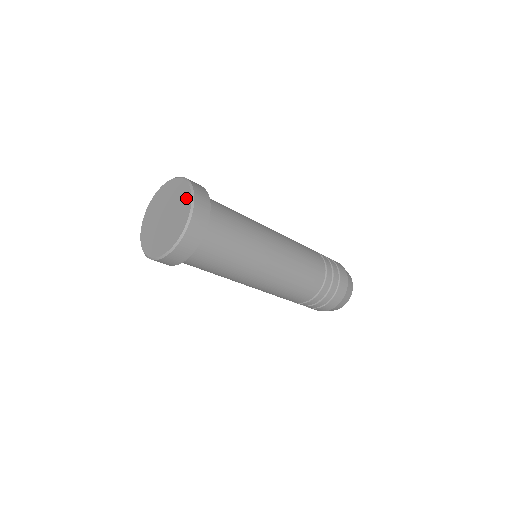
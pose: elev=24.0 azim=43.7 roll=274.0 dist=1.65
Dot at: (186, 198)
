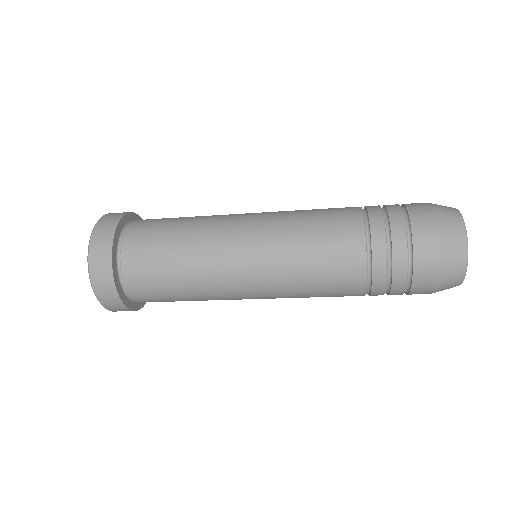
Dot at: occluded
